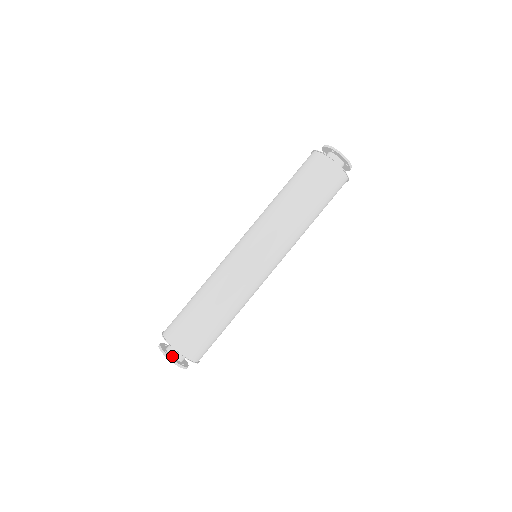
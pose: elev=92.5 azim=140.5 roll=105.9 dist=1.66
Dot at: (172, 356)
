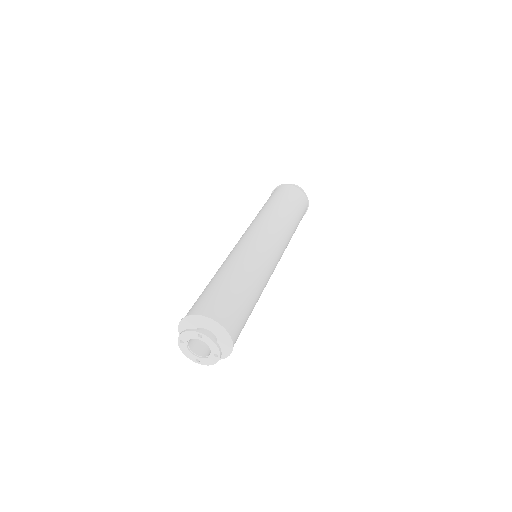
Dot at: (190, 338)
